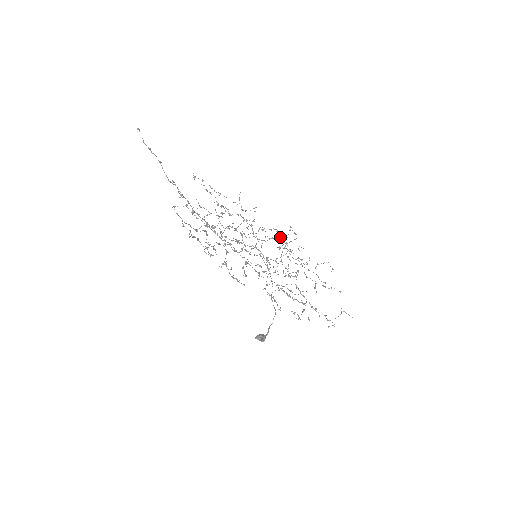
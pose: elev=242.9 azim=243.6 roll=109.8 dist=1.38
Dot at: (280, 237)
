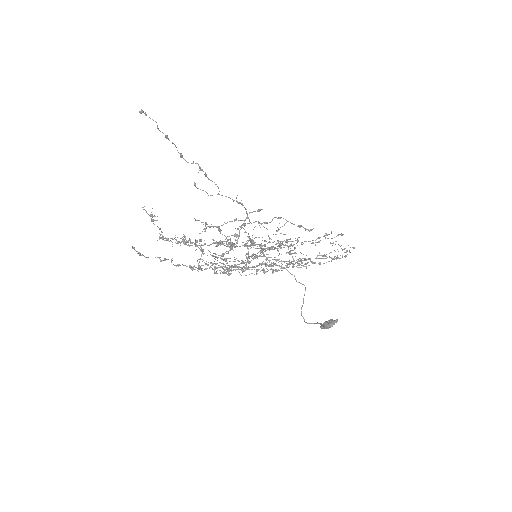
Dot at: (214, 258)
